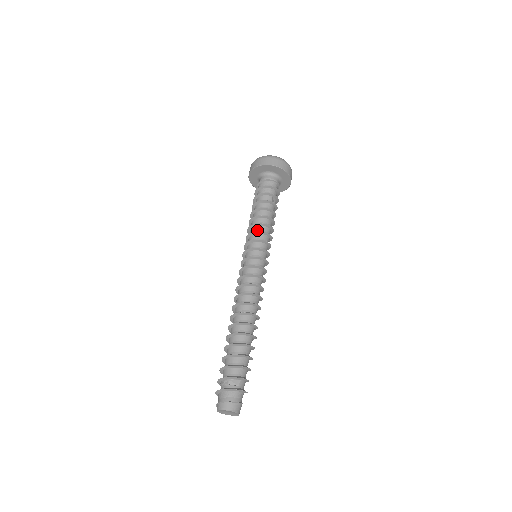
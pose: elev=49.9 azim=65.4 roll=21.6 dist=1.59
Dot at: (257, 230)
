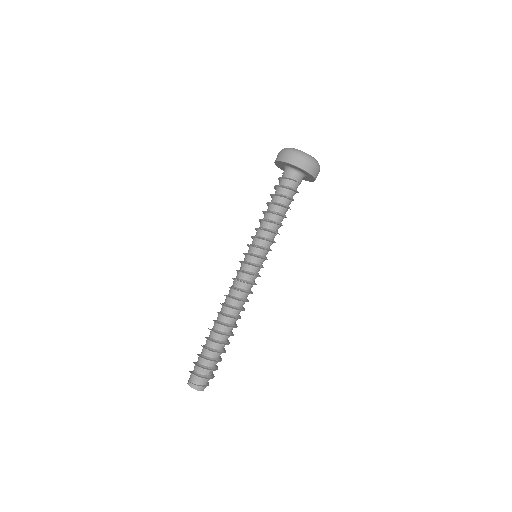
Dot at: (272, 237)
